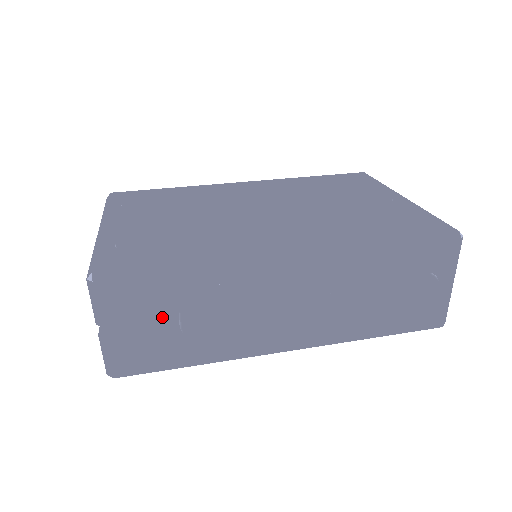
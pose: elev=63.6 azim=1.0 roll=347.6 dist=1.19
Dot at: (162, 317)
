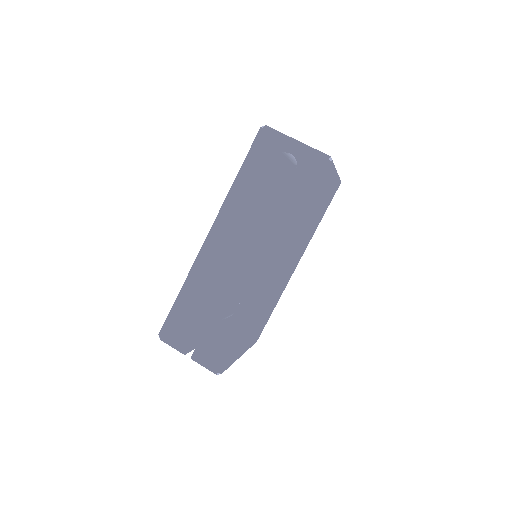
Dot at: (199, 322)
